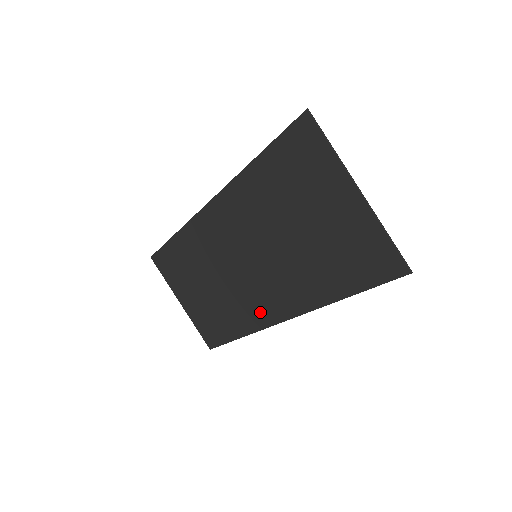
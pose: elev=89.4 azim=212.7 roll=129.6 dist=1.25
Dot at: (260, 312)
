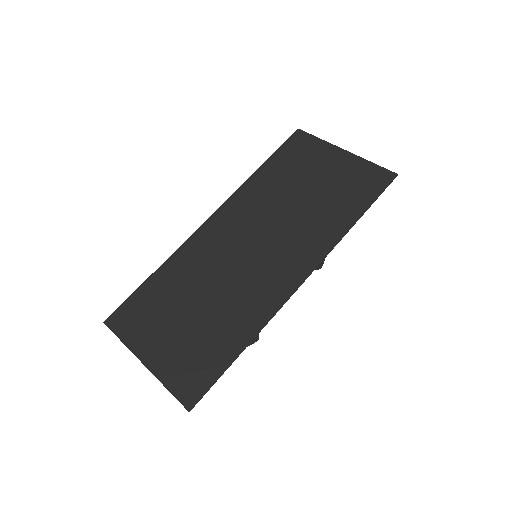
Dot at: (274, 289)
